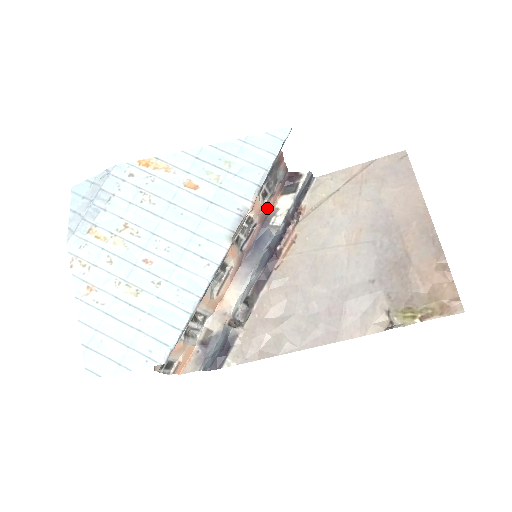
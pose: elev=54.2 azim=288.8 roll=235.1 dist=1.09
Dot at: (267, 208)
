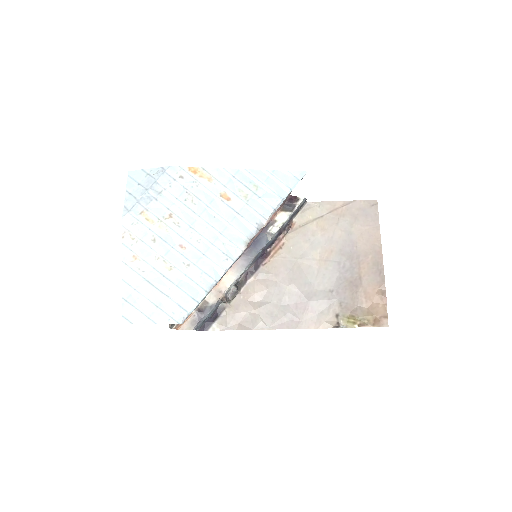
Dot at: occluded
